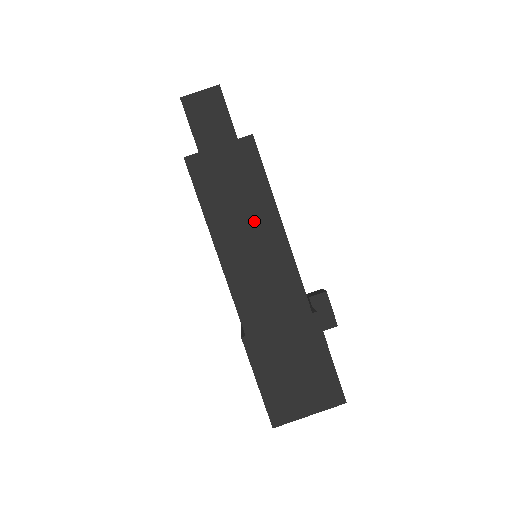
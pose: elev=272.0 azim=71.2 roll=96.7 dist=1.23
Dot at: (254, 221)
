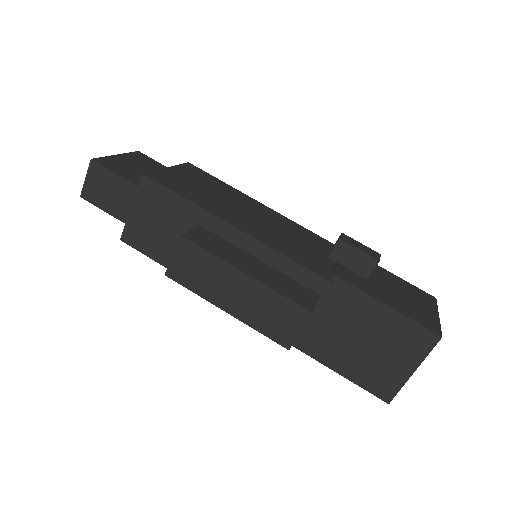
Dot at: (190, 256)
